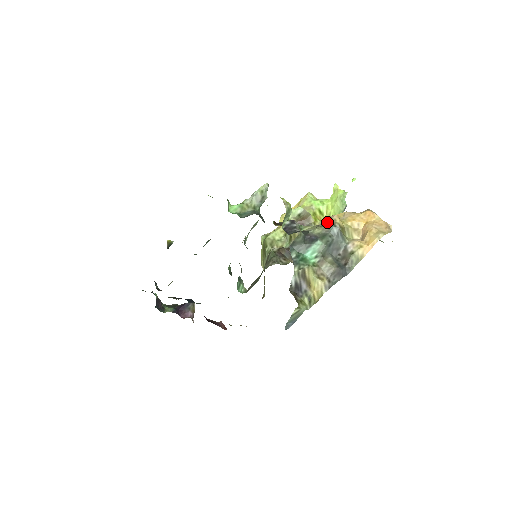
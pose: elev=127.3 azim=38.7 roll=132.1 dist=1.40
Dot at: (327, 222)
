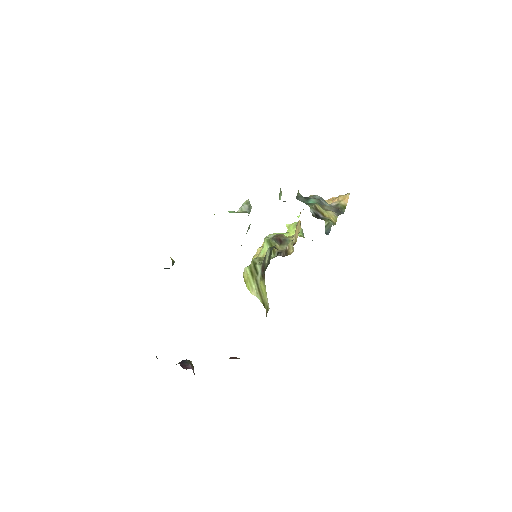
Dot at: (309, 197)
